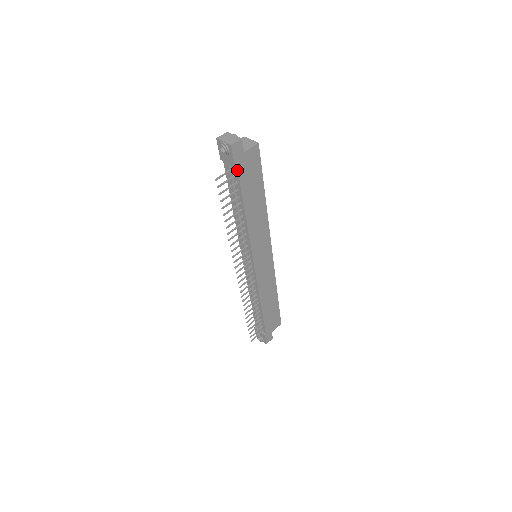
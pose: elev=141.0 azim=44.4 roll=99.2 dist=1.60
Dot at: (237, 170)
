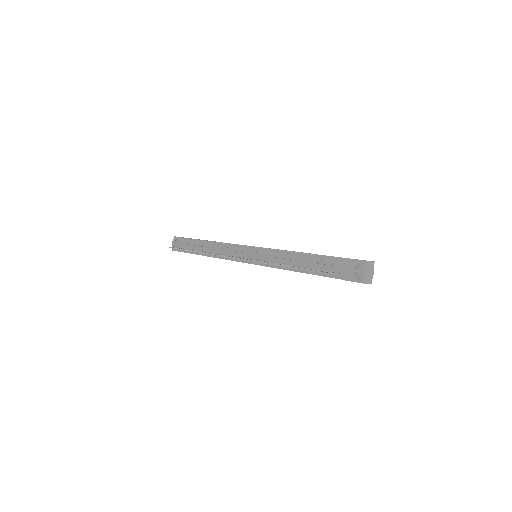
Dot at: (339, 278)
